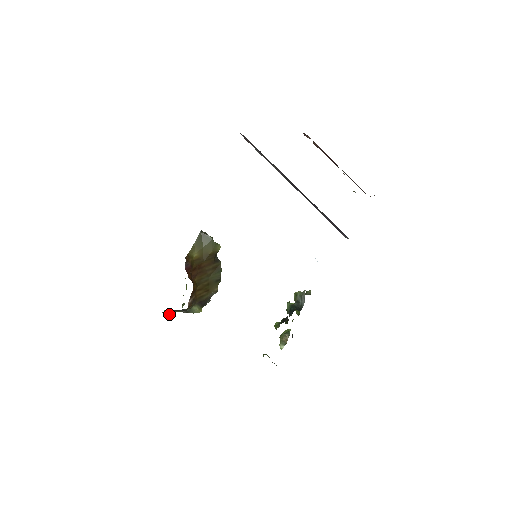
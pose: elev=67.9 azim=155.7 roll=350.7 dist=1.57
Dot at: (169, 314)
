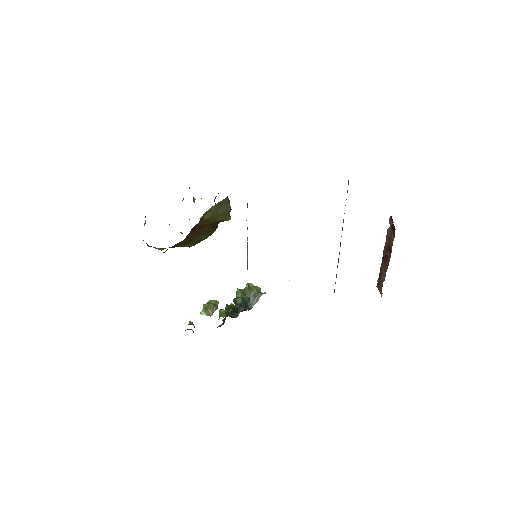
Dot at: occluded
